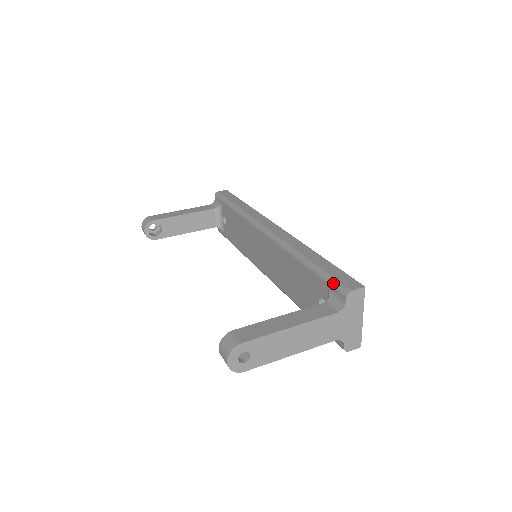
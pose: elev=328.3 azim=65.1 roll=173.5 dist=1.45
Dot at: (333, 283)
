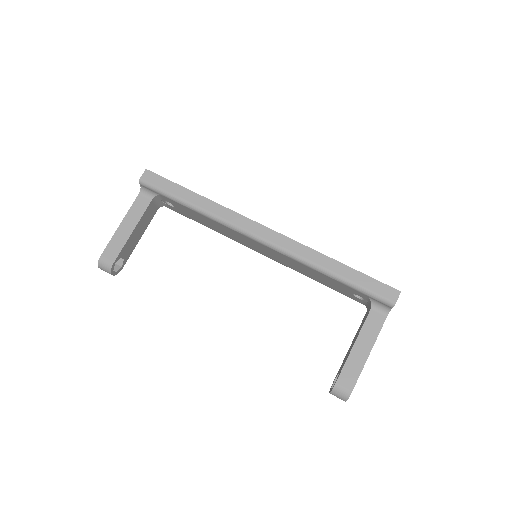
Dot at: (375, 298)
